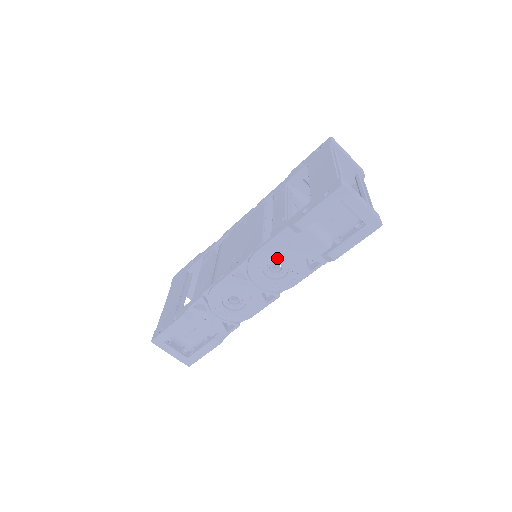
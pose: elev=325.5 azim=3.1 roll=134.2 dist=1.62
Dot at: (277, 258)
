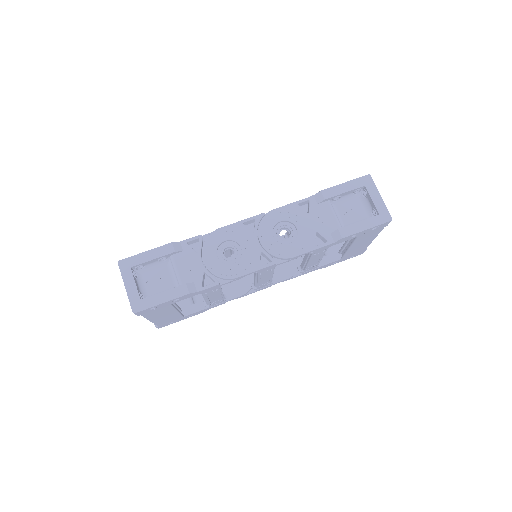
Dot at: (292, 221)
